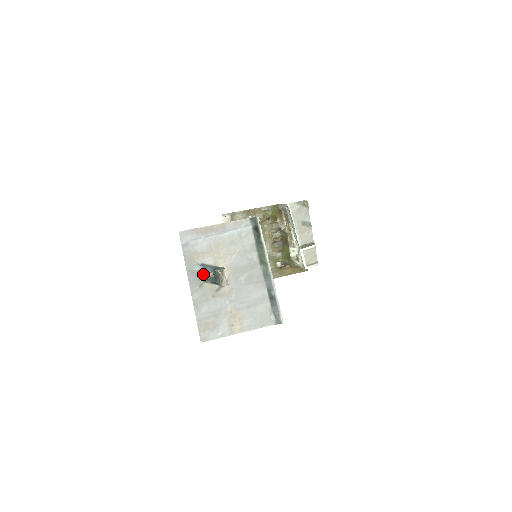
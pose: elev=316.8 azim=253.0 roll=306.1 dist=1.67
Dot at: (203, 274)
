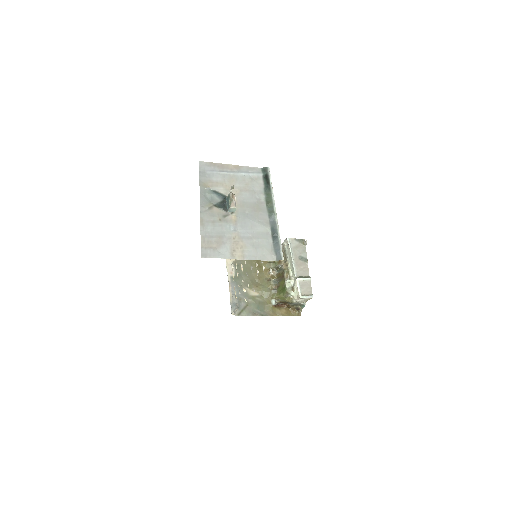
Dot at: (214, 199)
